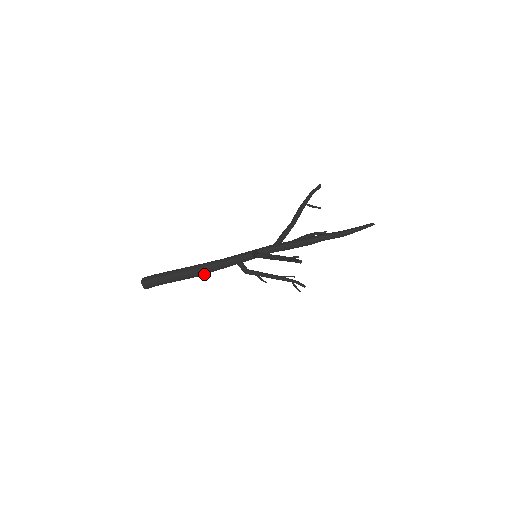
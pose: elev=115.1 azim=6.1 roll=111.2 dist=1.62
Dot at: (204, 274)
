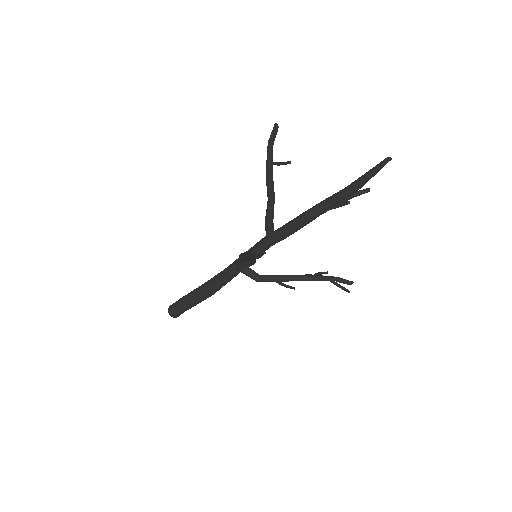
Dot at: occluded
